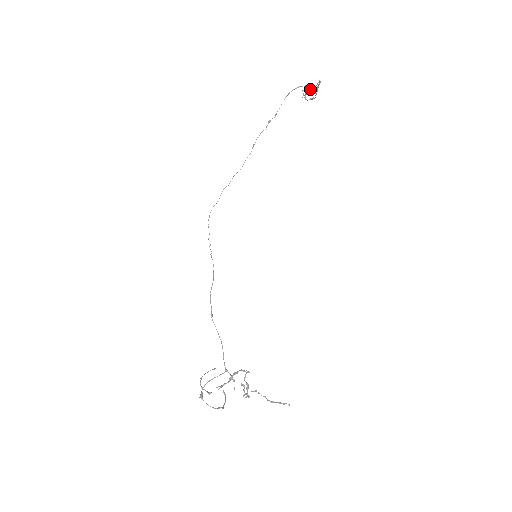
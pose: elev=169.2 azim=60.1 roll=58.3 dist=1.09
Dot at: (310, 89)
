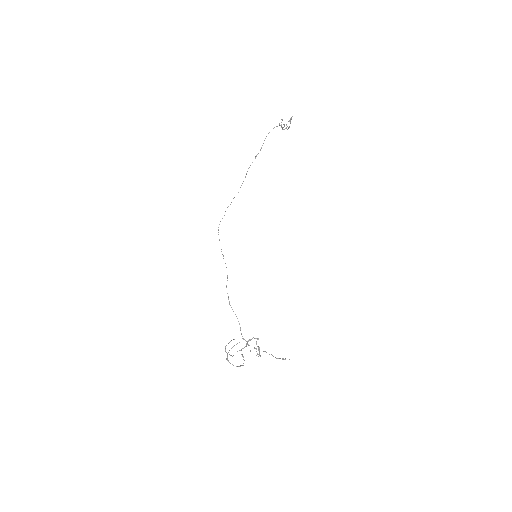
Dot at: occluded
